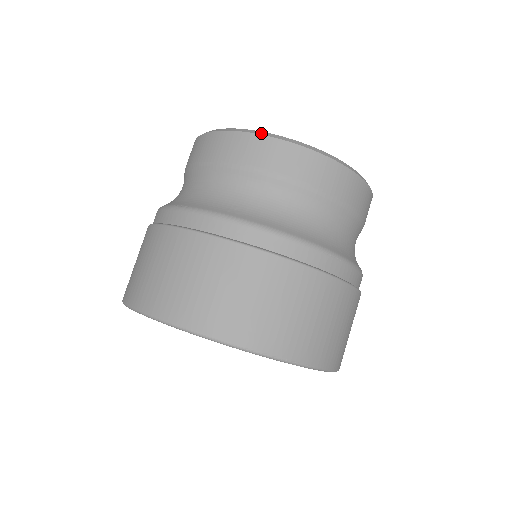
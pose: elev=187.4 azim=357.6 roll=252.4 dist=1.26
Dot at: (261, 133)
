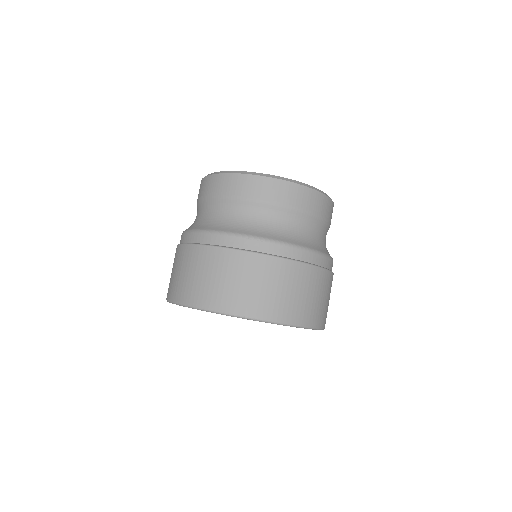
Dot at: (212, 174)
